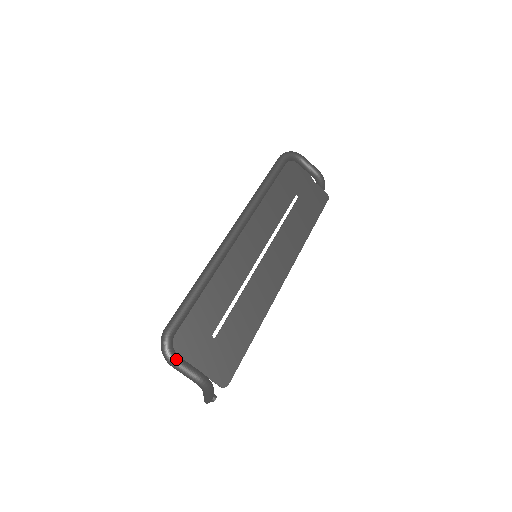
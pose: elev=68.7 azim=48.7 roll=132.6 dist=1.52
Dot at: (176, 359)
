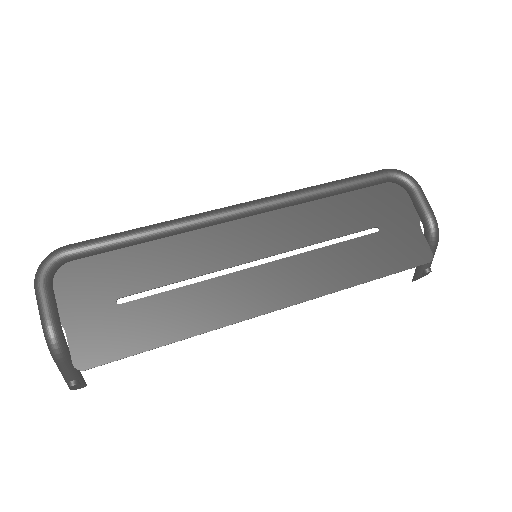
Dot at: (42, 282)
